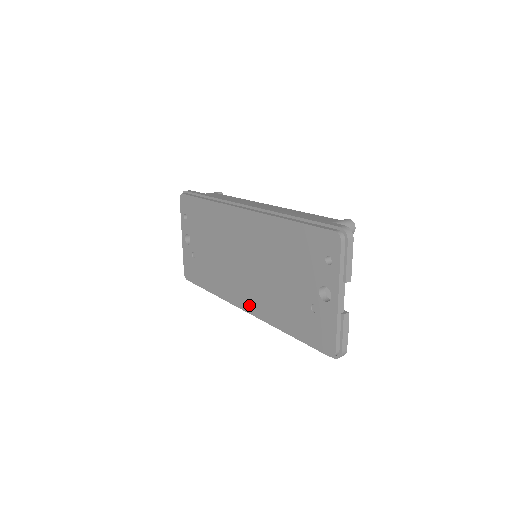
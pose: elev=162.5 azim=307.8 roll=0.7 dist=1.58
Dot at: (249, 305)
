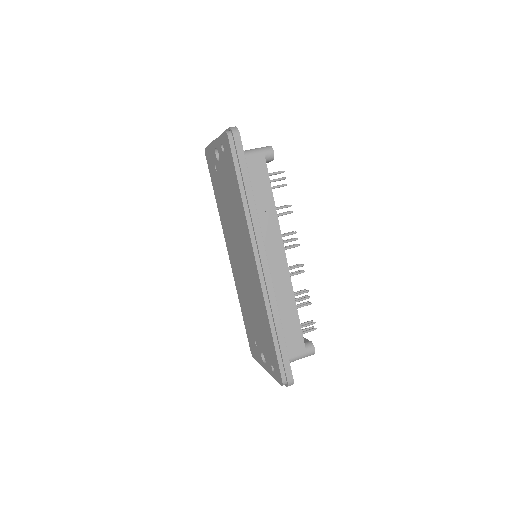
Dot at: (232, 265)
